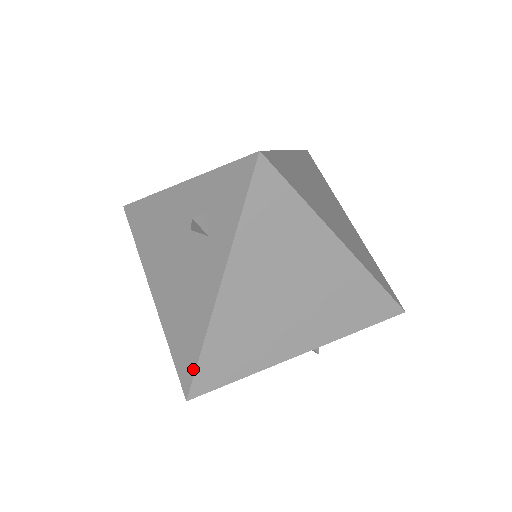
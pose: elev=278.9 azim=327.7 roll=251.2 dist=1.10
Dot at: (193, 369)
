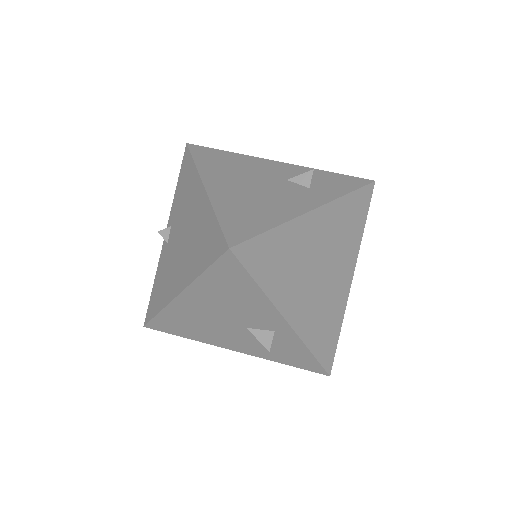
Dot at: (254, 234)
